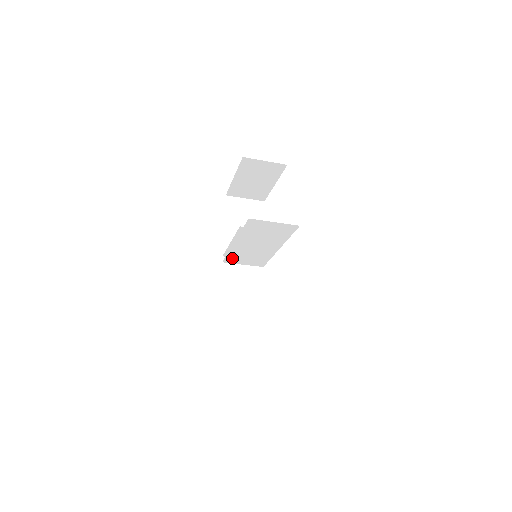
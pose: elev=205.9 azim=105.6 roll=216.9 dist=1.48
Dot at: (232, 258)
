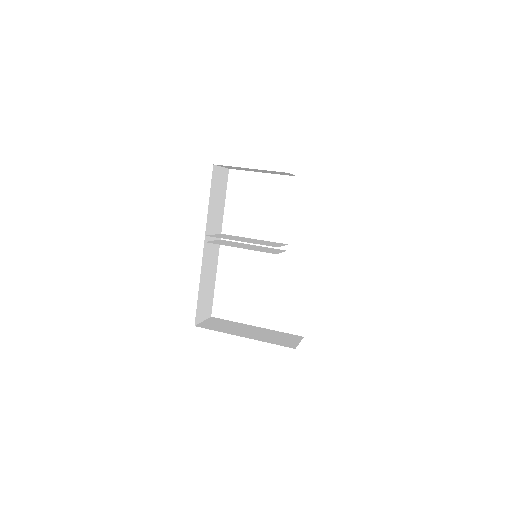
Dot at: (220, 243)
